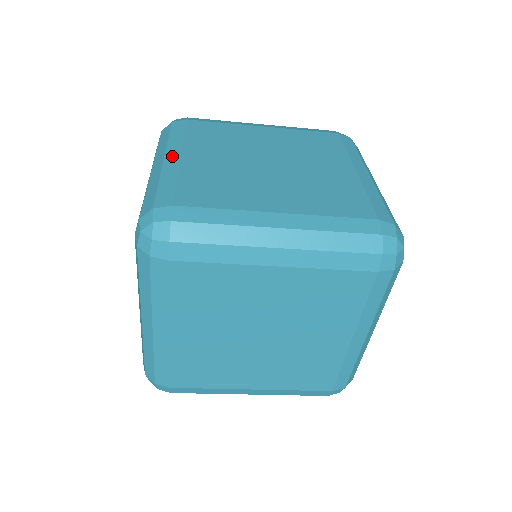
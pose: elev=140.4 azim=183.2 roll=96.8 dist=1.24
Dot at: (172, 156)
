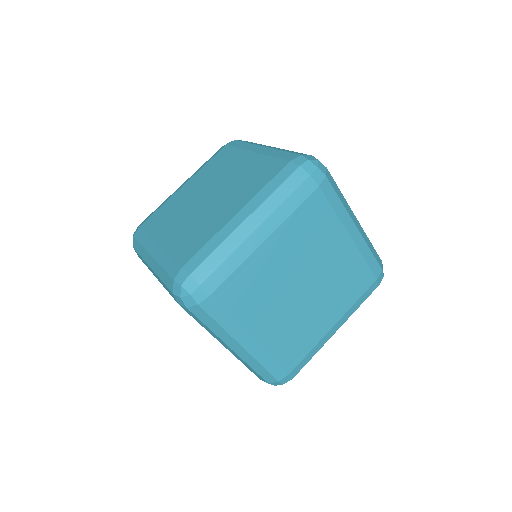
Dot at: occluded
